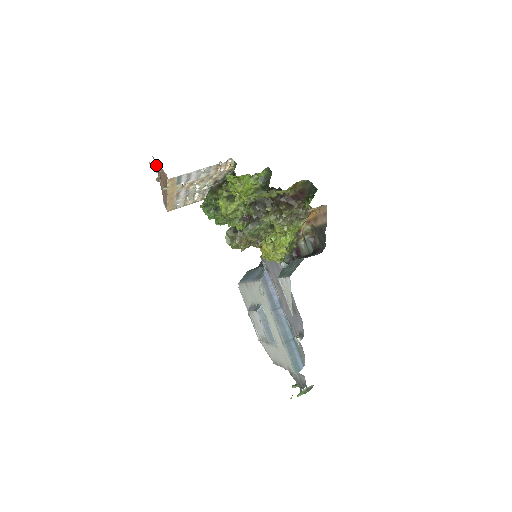
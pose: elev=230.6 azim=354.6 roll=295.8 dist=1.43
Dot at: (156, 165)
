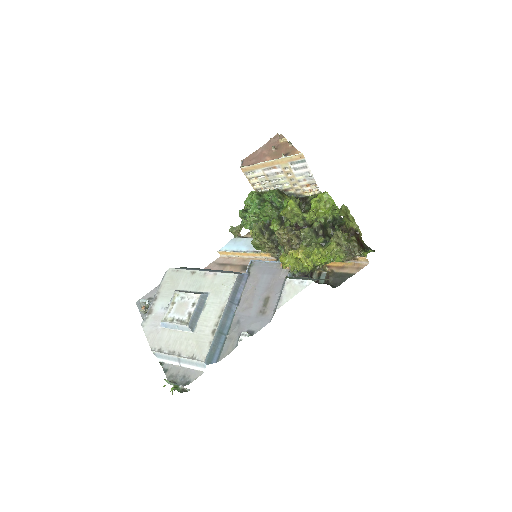
Dot at: (285, 140)
